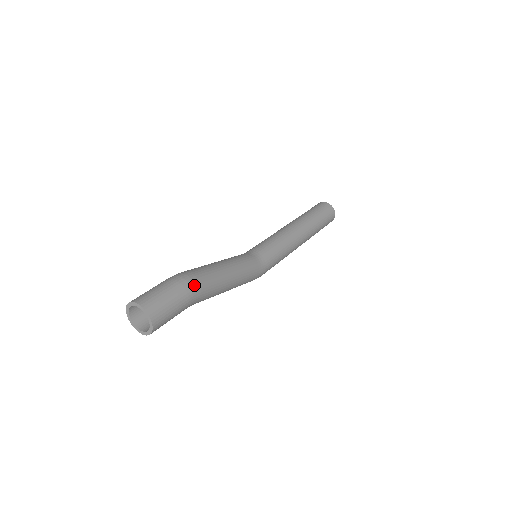
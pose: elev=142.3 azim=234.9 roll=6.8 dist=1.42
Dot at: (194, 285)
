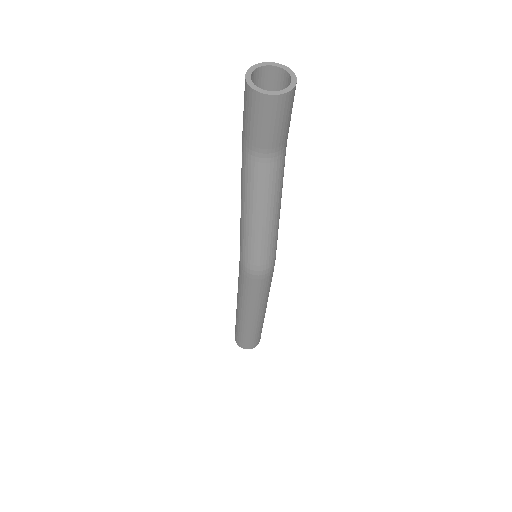
Dot at: occluded
